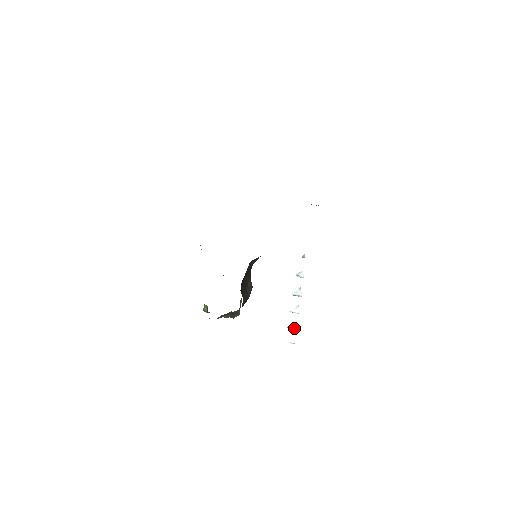
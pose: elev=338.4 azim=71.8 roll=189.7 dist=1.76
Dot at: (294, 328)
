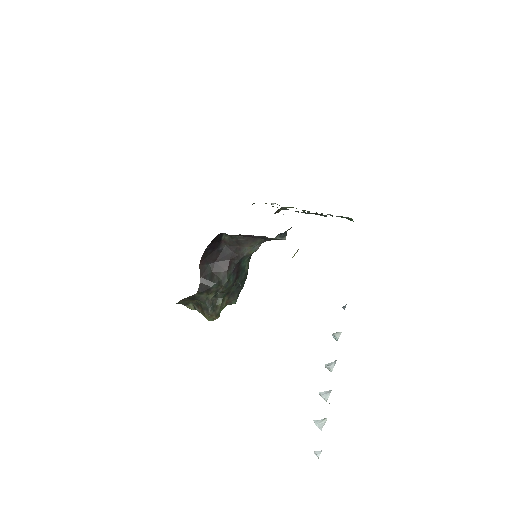
Dot at: (319, 425)
